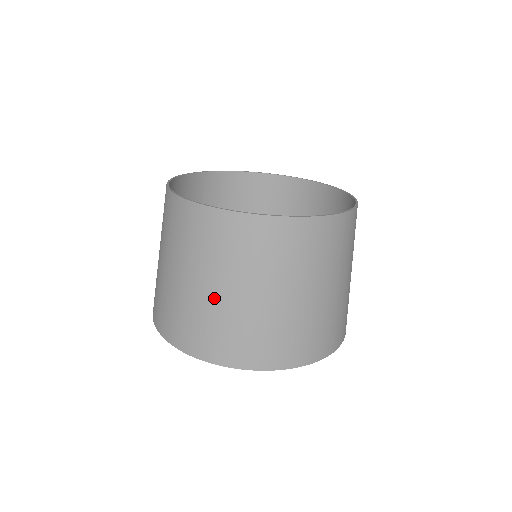
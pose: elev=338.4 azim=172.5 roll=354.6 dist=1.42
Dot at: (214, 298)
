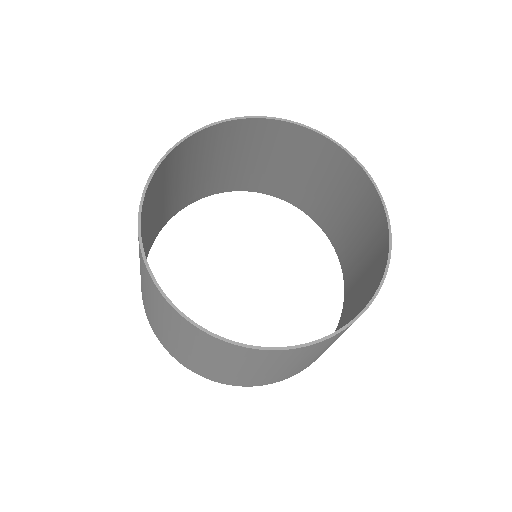
Dot at: (183, 348)
